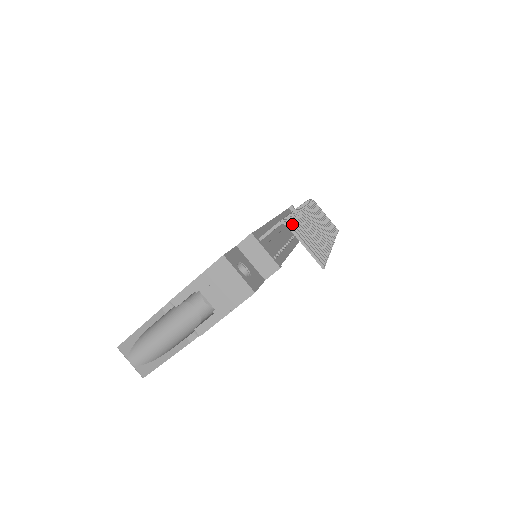
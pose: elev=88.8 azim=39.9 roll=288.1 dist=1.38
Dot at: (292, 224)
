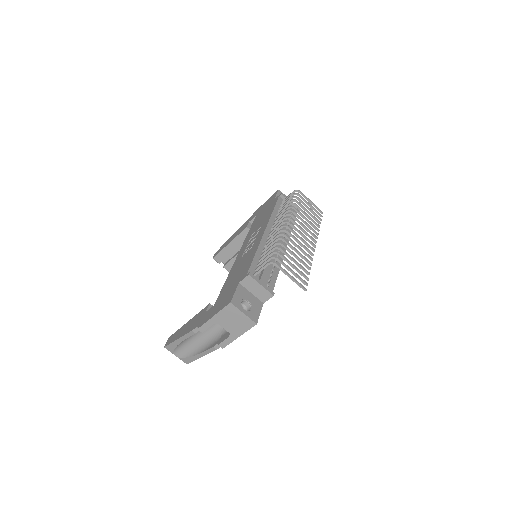
Dot at: (279, 260)
